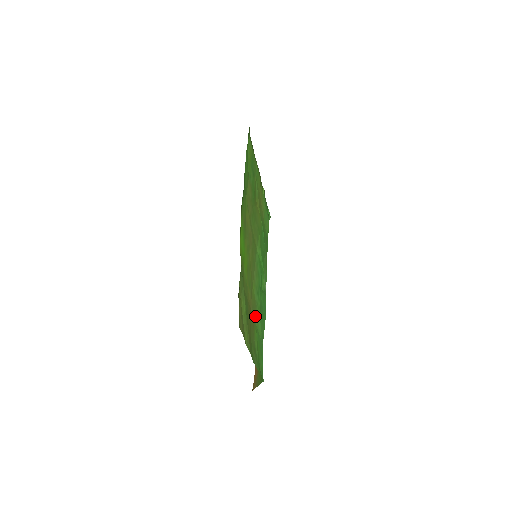
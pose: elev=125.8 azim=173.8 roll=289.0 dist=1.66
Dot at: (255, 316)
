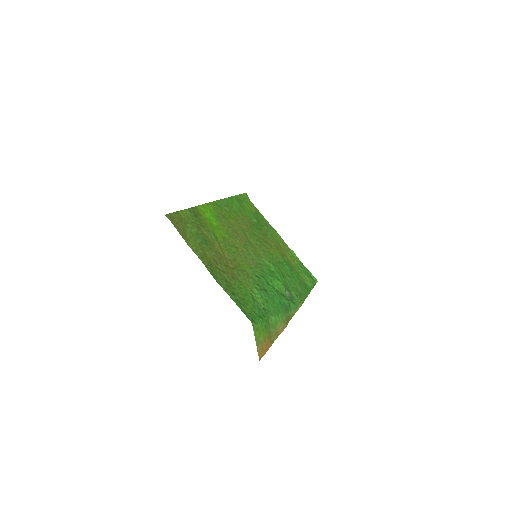
Dot at: (244, 280)
